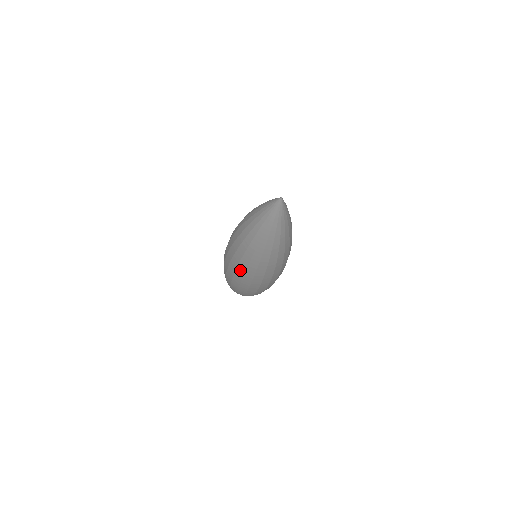
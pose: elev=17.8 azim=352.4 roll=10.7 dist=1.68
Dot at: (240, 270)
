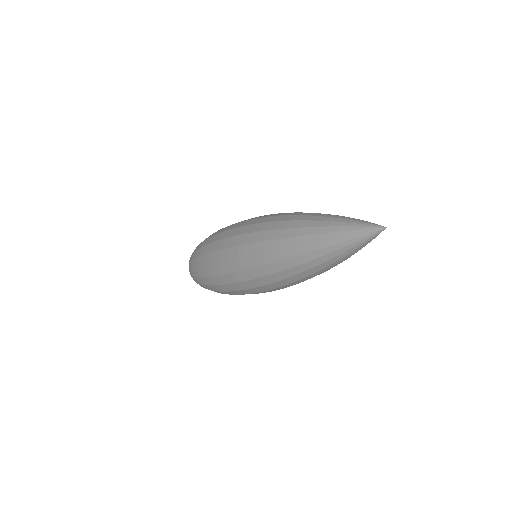
Dot at: occluded
